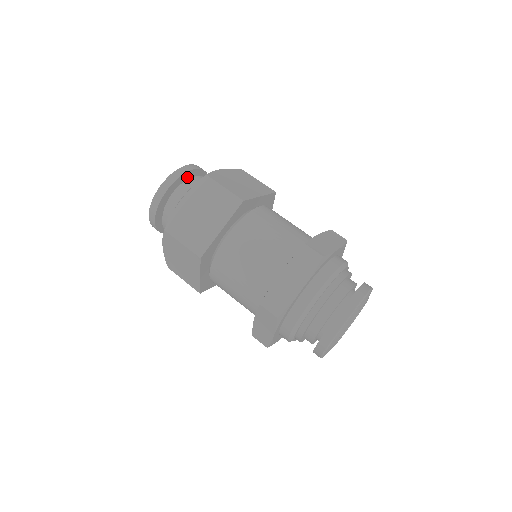
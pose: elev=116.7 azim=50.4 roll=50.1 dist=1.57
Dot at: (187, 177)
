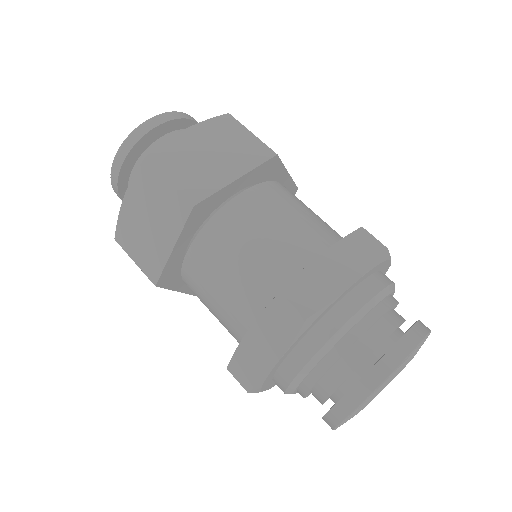
Dot at: occluded
